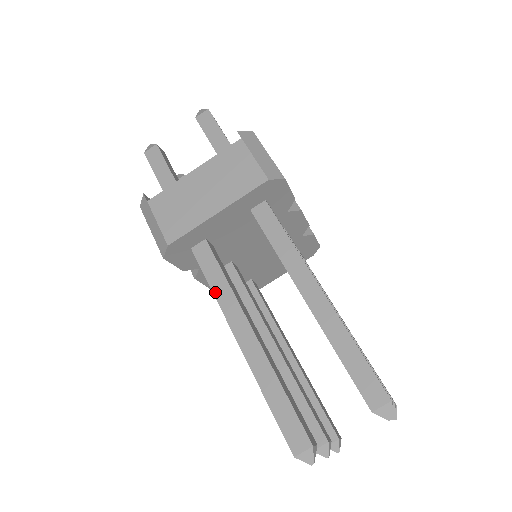
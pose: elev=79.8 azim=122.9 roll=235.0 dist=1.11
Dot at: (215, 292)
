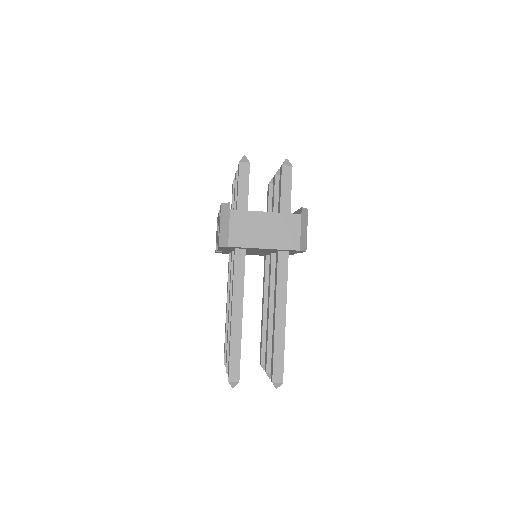
Dot at: (235, 283)
